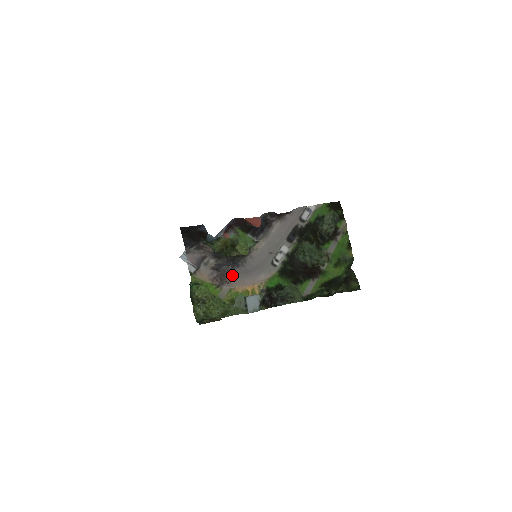
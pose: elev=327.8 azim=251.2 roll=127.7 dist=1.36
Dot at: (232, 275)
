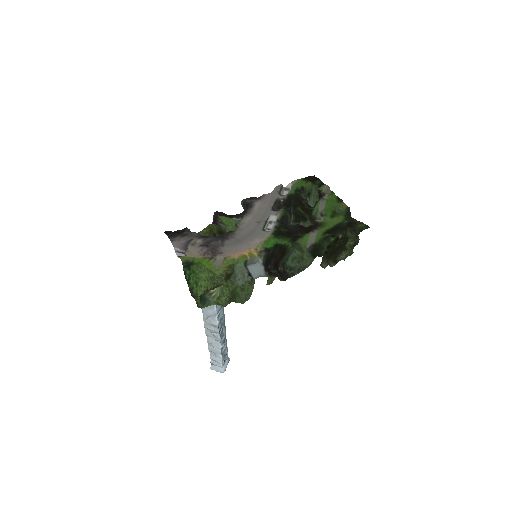
Dot at: (223, 246)
